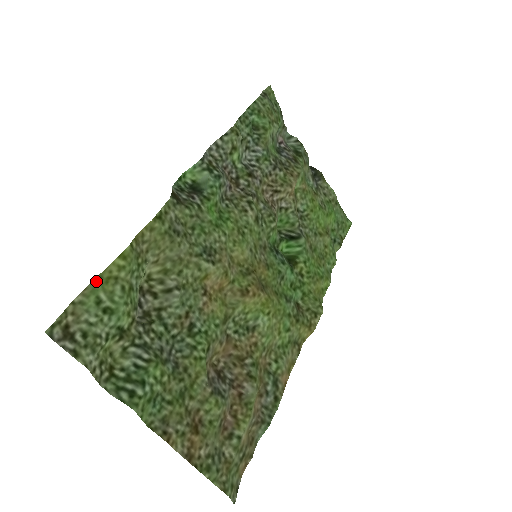
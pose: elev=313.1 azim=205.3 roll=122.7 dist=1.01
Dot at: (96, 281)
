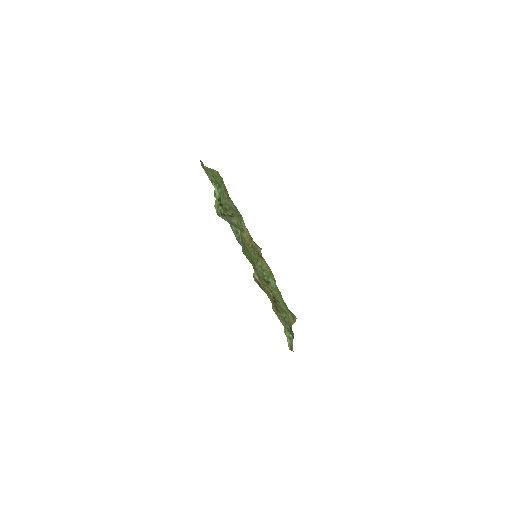
Dot at: (210, 169)
